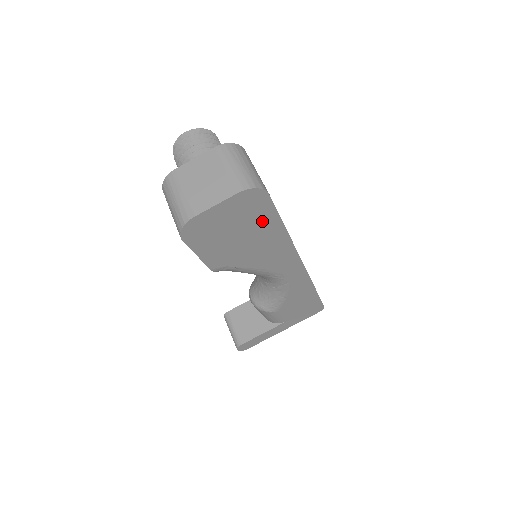
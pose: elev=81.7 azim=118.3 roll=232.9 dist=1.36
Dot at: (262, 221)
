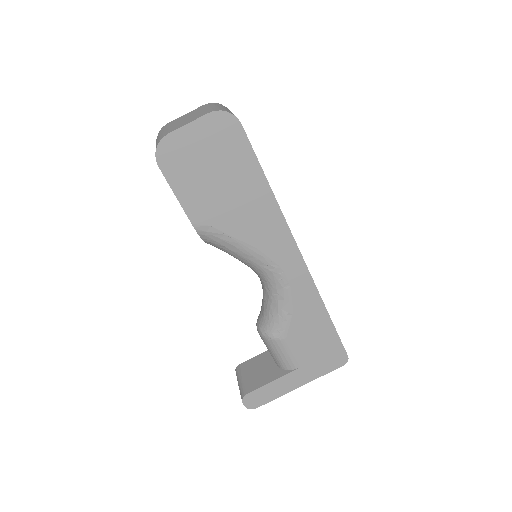
Dot at: (240, 164)
